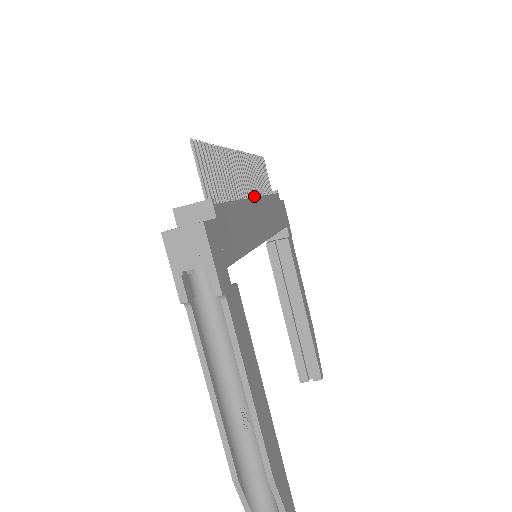
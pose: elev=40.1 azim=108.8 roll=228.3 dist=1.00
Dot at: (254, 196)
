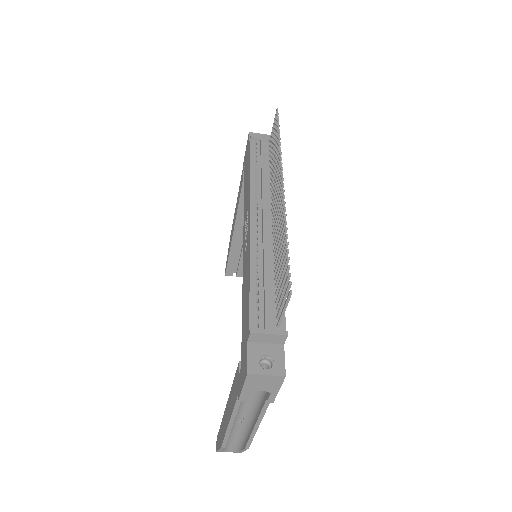
Dot at: (272, 199)
